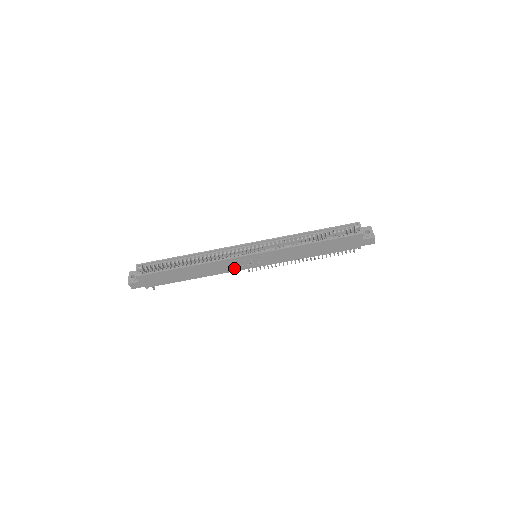
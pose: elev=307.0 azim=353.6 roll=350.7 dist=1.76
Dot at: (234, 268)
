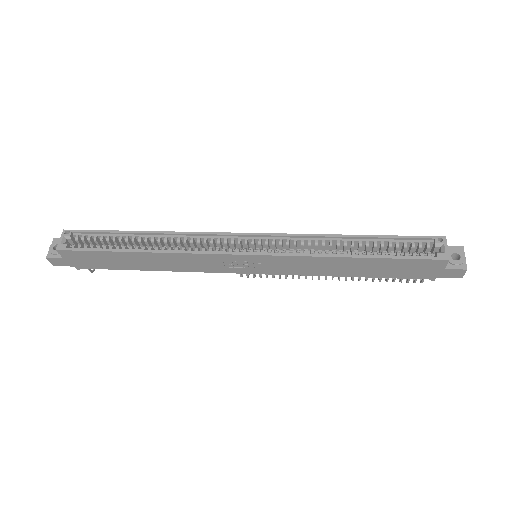
Dot at: (216, 268)
